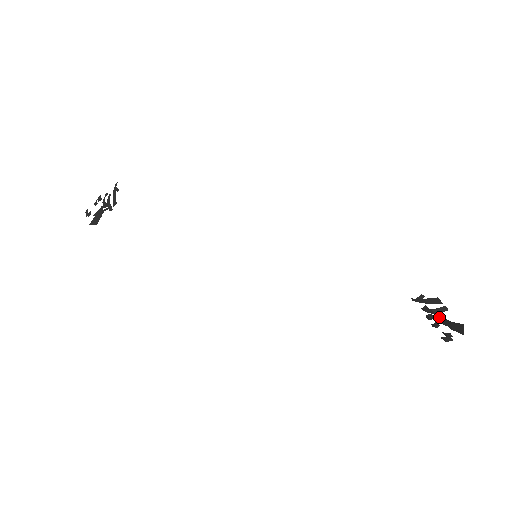
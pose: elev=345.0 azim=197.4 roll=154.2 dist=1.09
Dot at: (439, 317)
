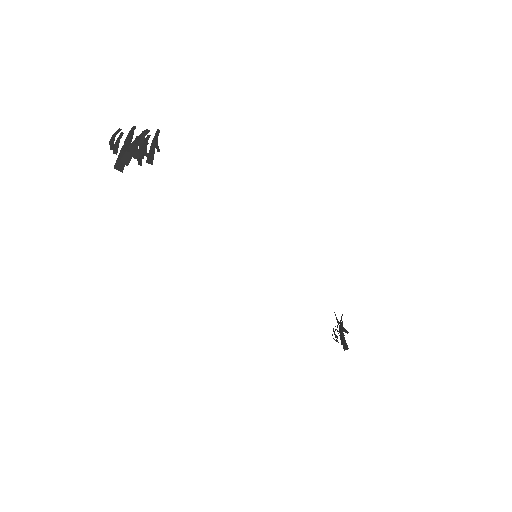
Dot at: (340, 330)
